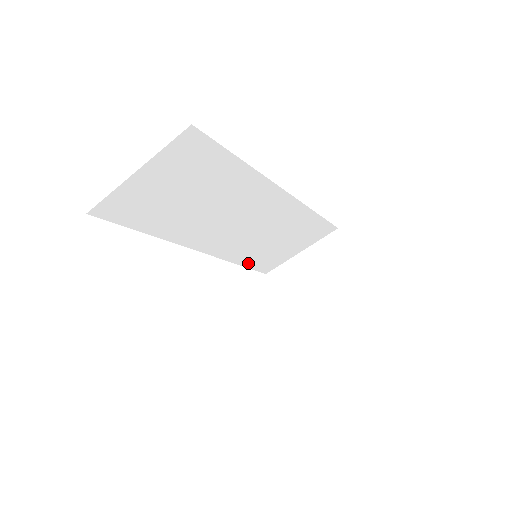
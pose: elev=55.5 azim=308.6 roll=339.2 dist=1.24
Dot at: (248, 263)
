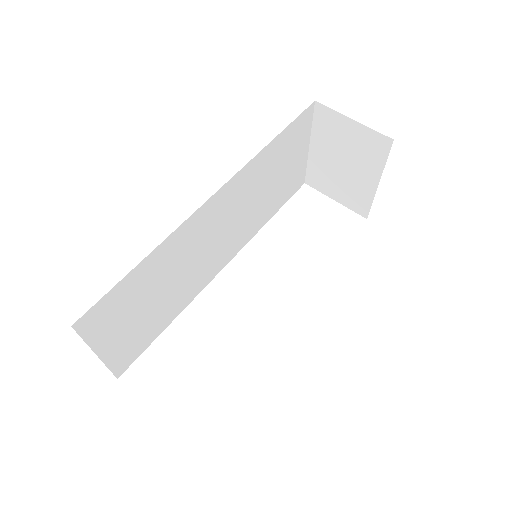
Dot at: (275, 209)
